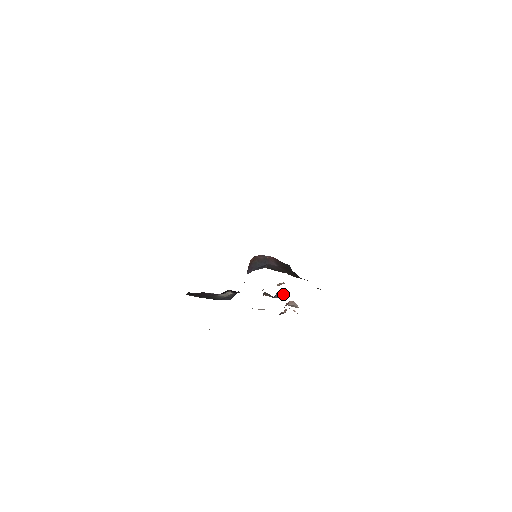
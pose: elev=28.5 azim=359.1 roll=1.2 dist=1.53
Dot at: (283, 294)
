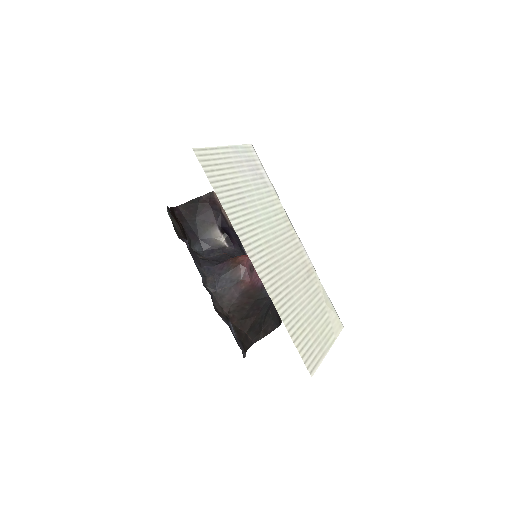
Dot at: occluded
